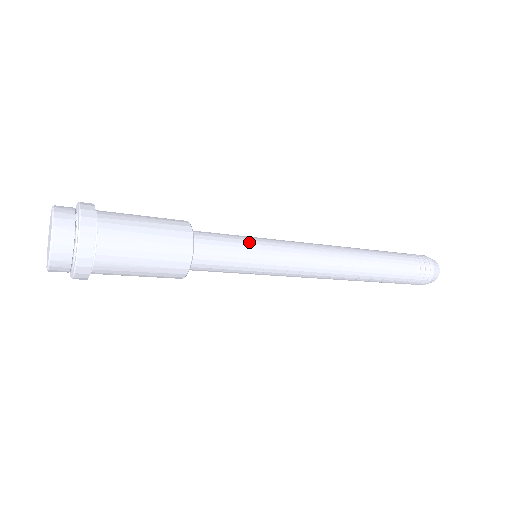
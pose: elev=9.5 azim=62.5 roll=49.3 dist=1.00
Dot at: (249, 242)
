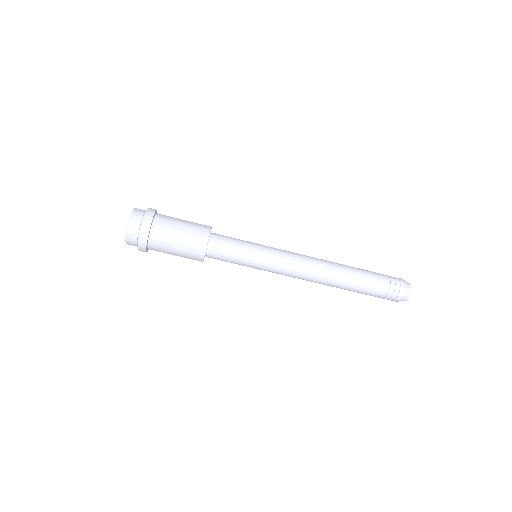
Dot at: occluded
